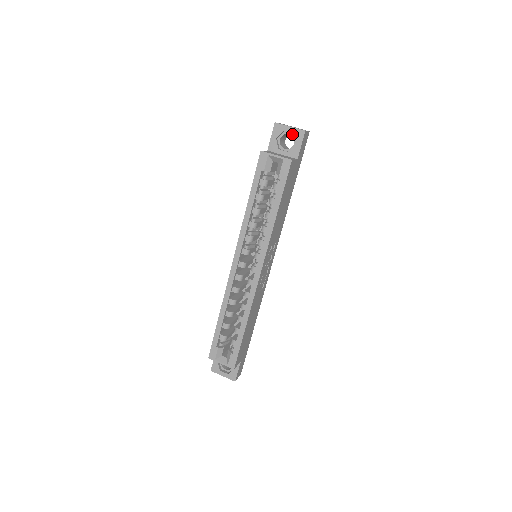
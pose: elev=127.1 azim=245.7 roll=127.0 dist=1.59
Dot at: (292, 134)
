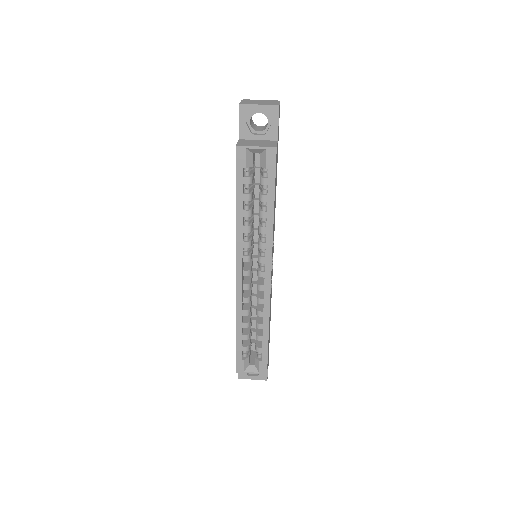
Dot at: (263, 112)
